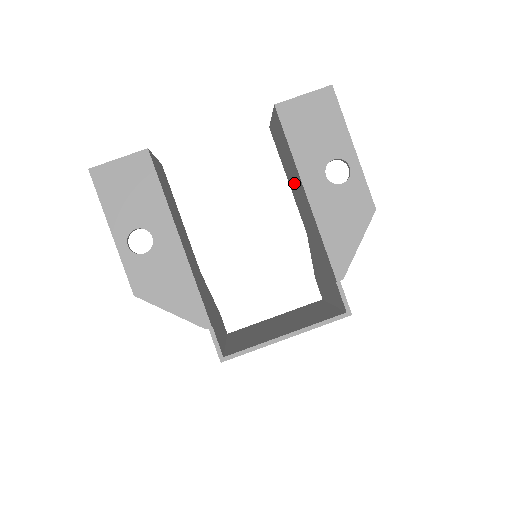
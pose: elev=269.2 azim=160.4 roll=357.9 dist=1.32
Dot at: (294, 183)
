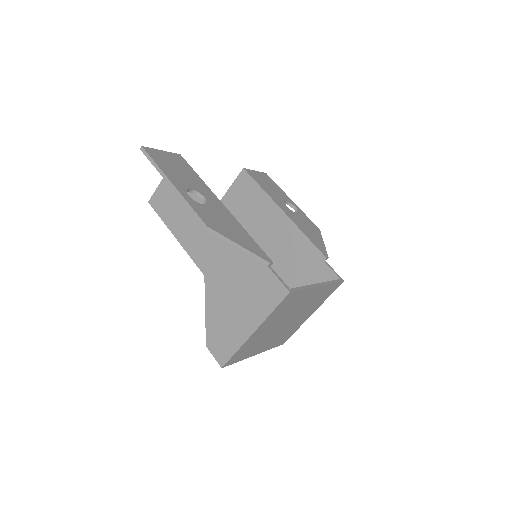
Dot at: (257, 224)
